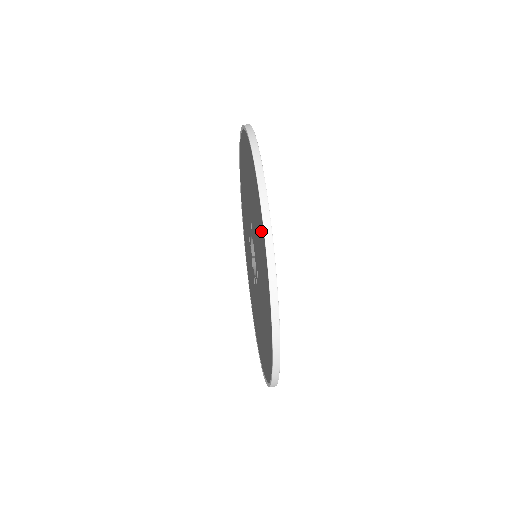
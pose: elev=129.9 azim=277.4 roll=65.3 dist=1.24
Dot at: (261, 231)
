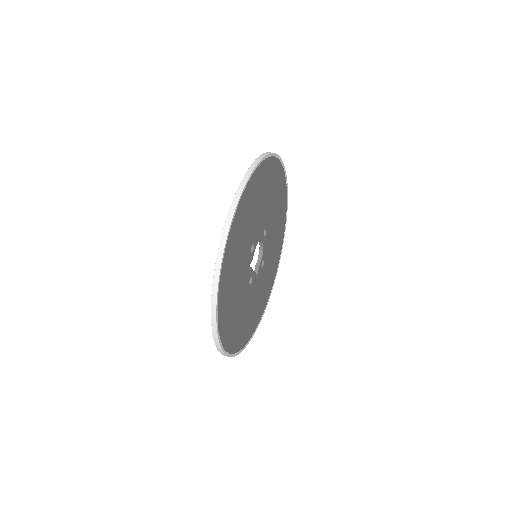
Dot at: occluded
